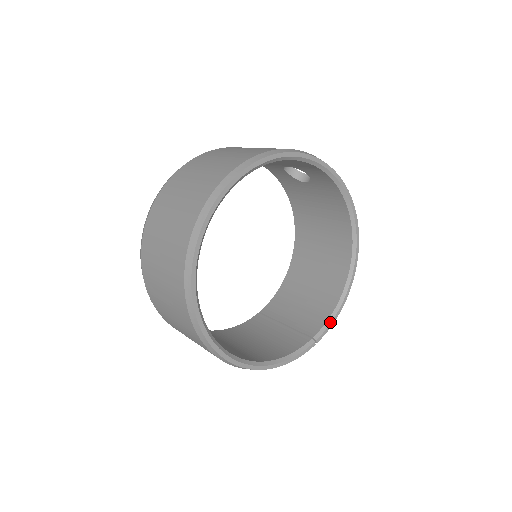
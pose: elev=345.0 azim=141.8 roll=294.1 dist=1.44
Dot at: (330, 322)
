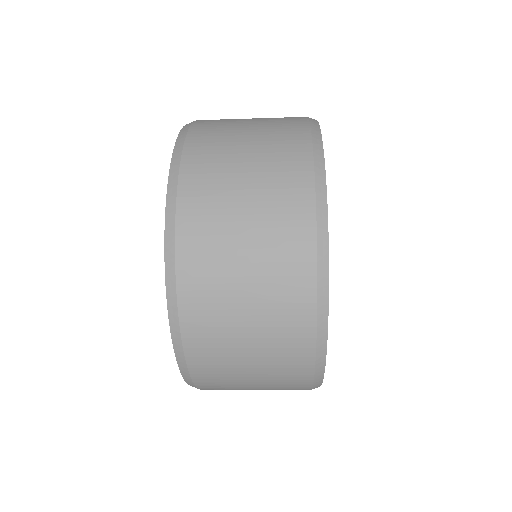
Dot at: occluded
